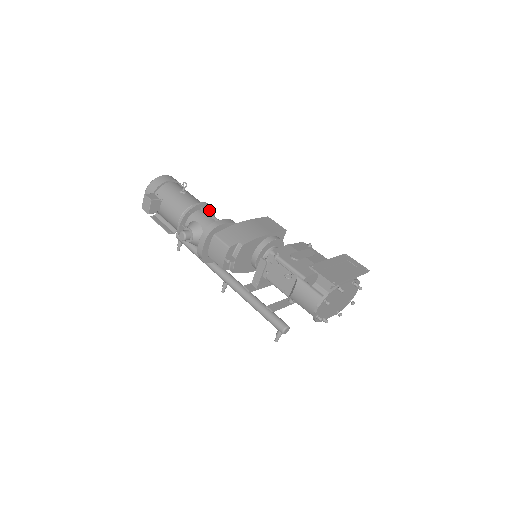
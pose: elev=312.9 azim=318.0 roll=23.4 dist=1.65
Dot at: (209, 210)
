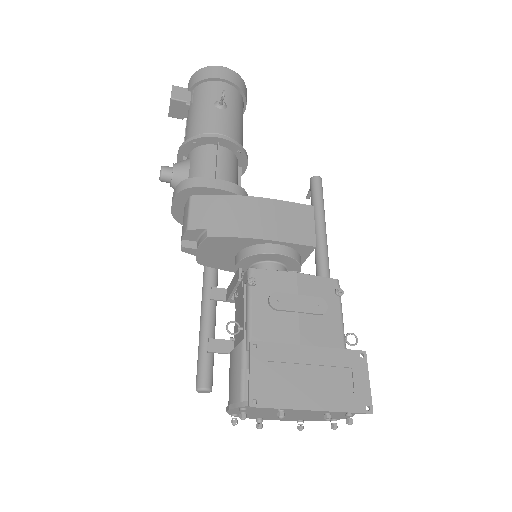
Dot at: (235, 151)
